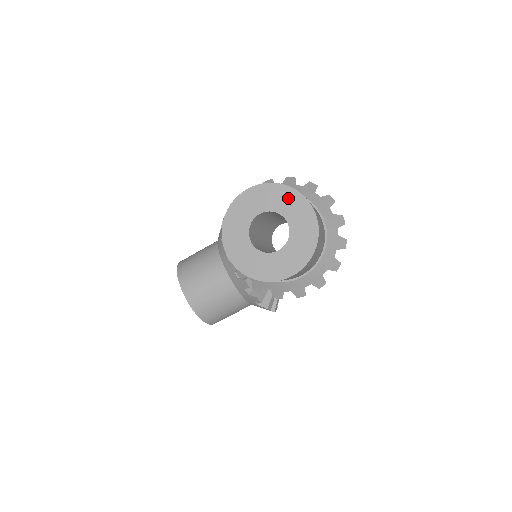
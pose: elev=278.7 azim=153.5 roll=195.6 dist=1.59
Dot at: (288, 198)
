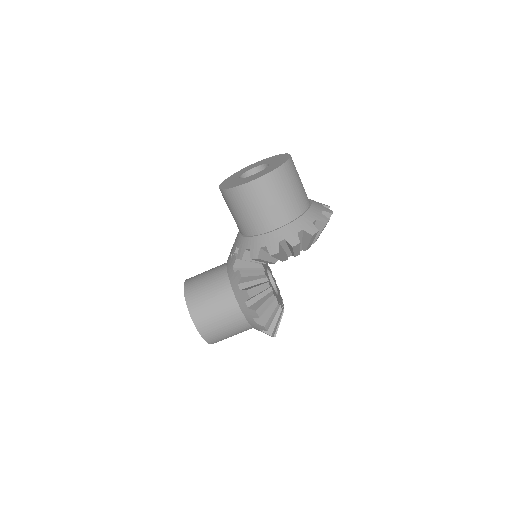
Dot at: (277, 157)
